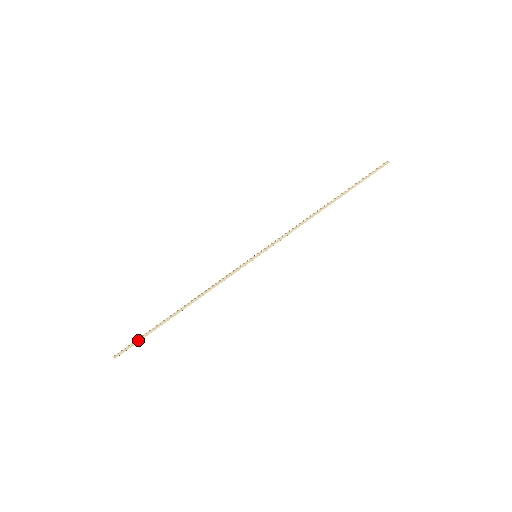
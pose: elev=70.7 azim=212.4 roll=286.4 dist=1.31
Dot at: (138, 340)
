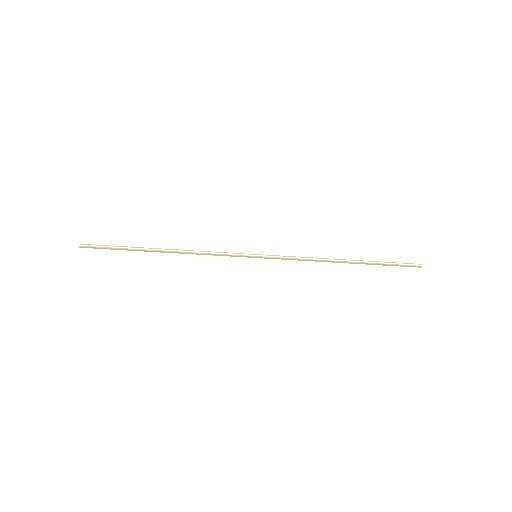
Dot at: (110, 248)
